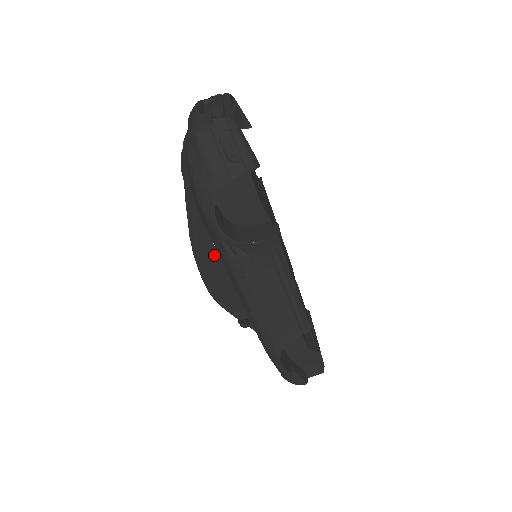
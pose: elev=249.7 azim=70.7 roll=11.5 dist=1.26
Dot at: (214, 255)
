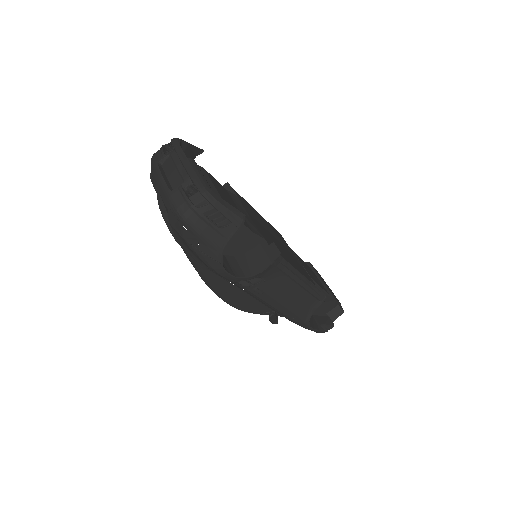
Dot at: (231, 287)
